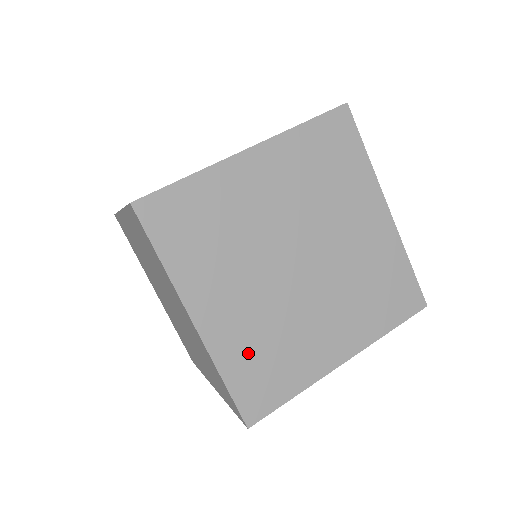
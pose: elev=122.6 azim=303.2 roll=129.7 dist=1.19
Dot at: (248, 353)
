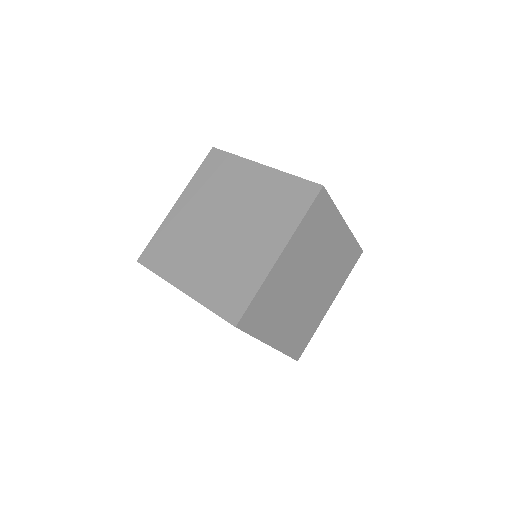
Dot at: (294, 337)
